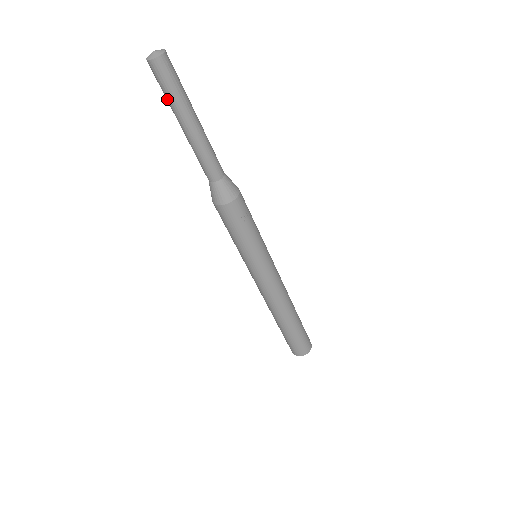
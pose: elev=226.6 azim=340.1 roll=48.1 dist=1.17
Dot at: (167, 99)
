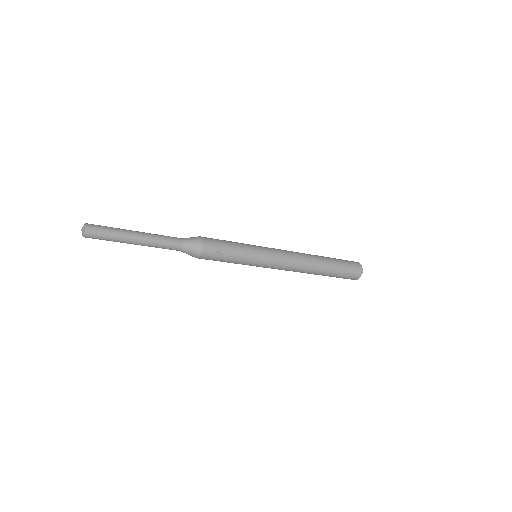
Dot at: occluded
